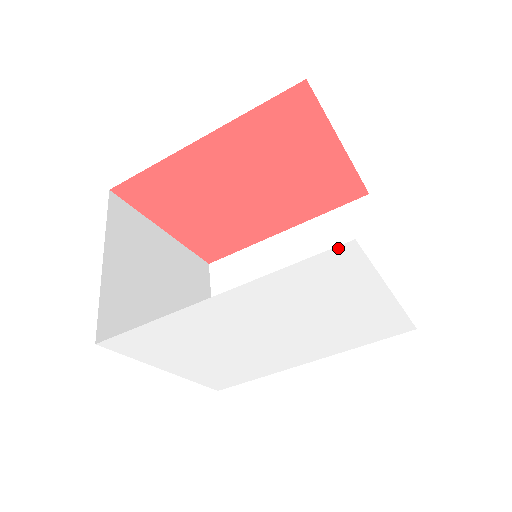
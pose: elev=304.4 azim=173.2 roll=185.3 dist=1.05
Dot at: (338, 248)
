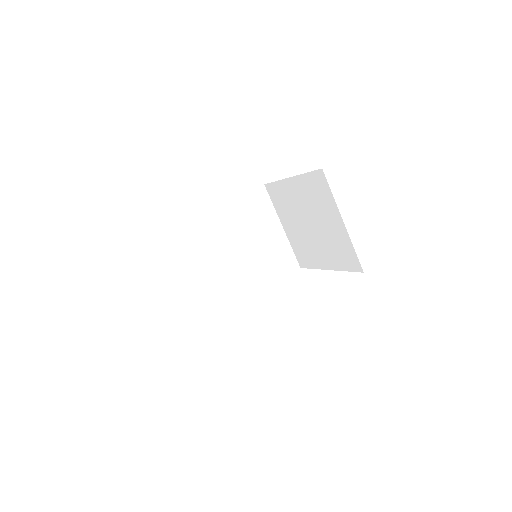
Dot at: occluded
